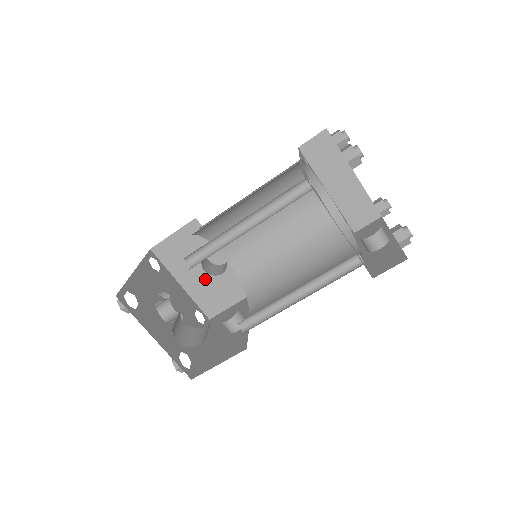
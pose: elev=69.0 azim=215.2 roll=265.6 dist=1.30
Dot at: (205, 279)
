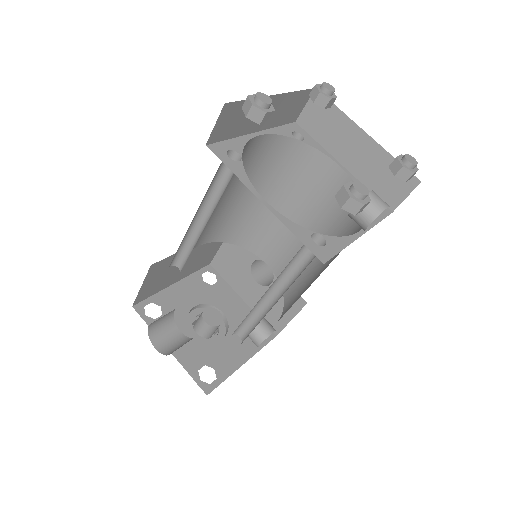
Dot at: (259, 291)
